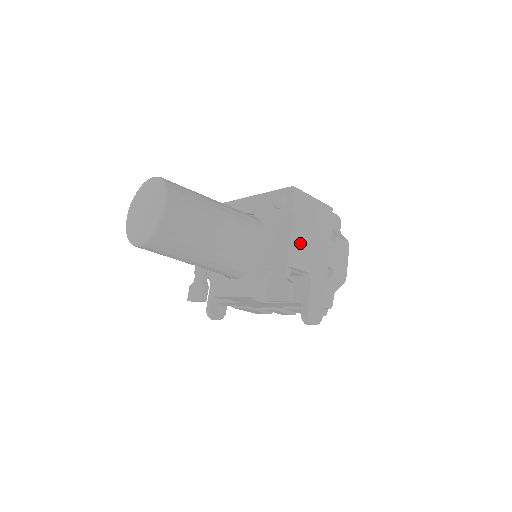
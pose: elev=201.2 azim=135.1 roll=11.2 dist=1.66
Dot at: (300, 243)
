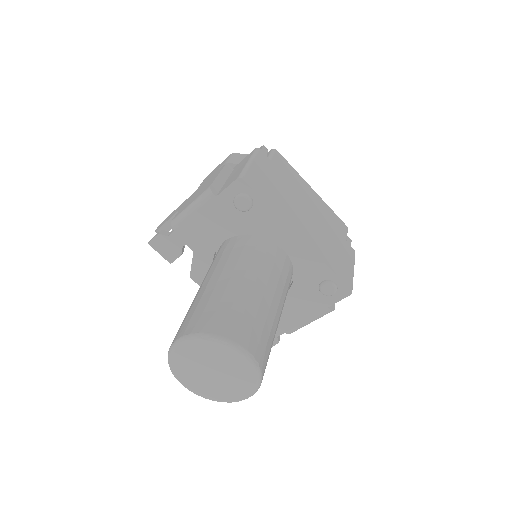
Dot at: occluded
